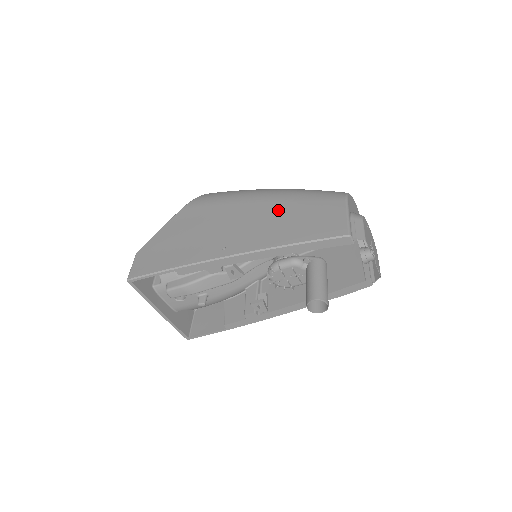
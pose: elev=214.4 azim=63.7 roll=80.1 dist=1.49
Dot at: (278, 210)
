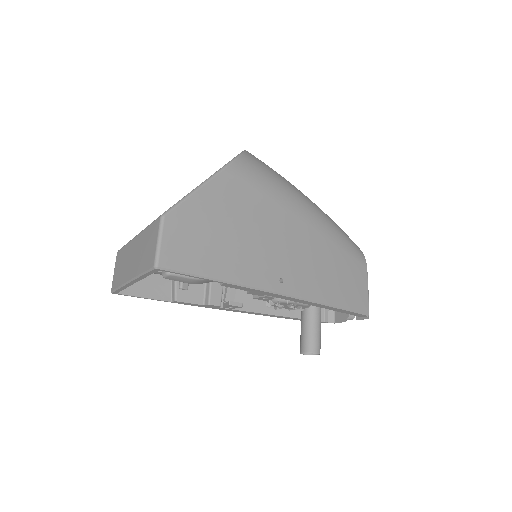
Dot at: (325, 250)
